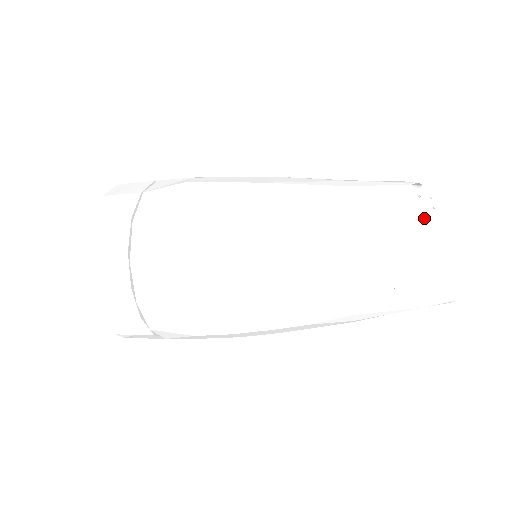
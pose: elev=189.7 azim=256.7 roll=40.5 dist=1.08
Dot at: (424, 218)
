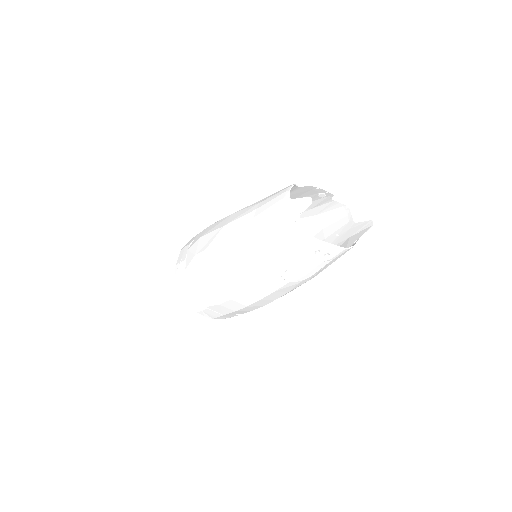
Dot at: (305, 186)
